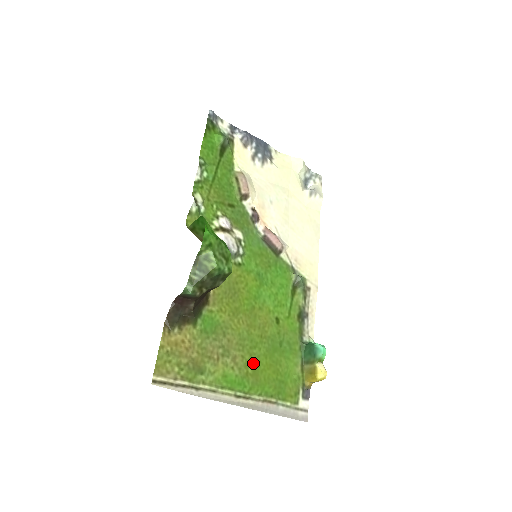
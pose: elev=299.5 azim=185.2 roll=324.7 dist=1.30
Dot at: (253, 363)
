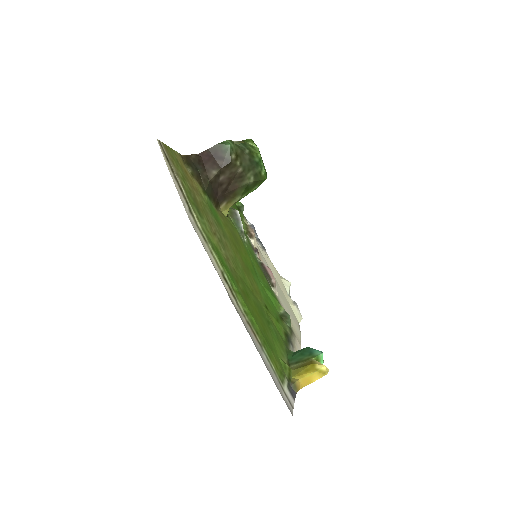
Dot at: (243, 288)
